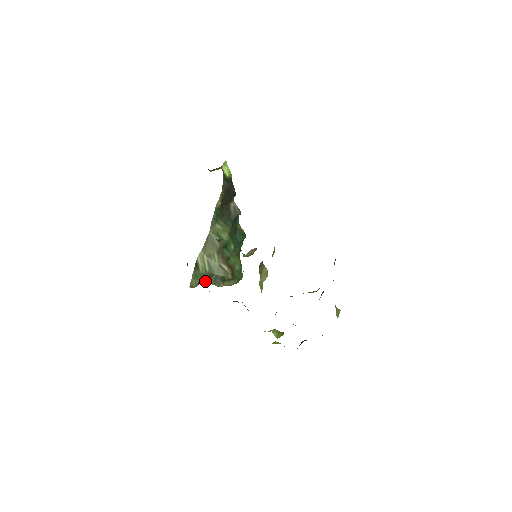
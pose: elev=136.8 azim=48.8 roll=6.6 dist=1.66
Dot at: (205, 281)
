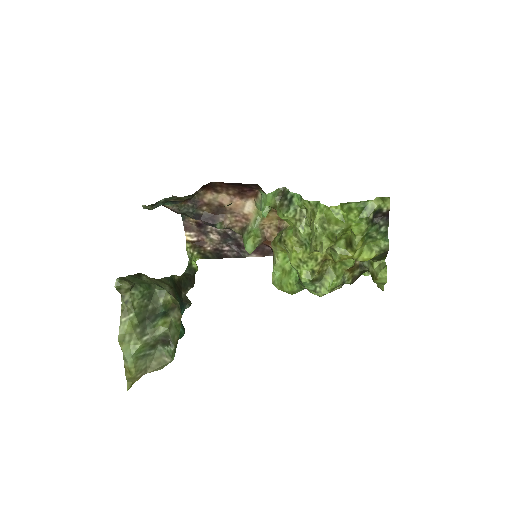
Dot at: (135, 301)
